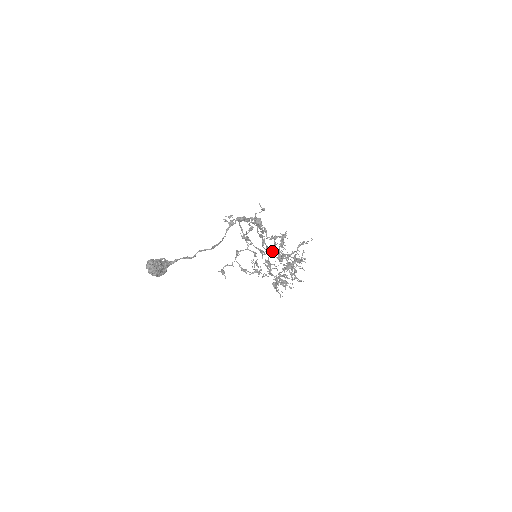
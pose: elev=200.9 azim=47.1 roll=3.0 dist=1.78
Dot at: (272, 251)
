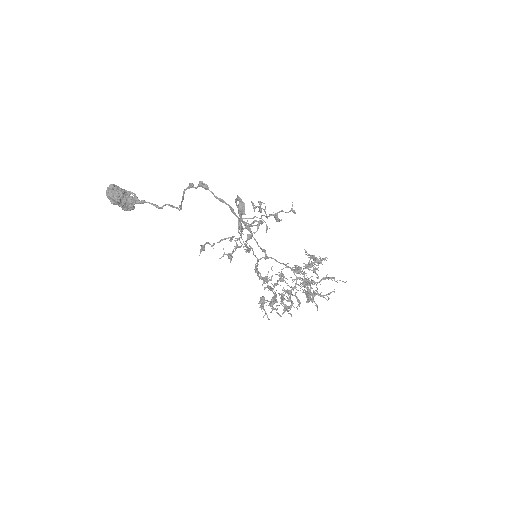
Dot at: occluded
